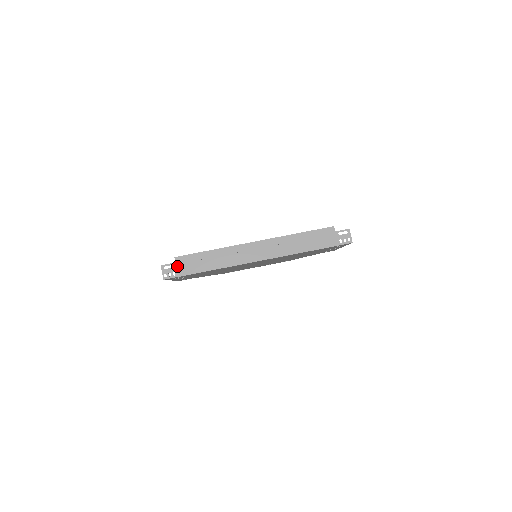
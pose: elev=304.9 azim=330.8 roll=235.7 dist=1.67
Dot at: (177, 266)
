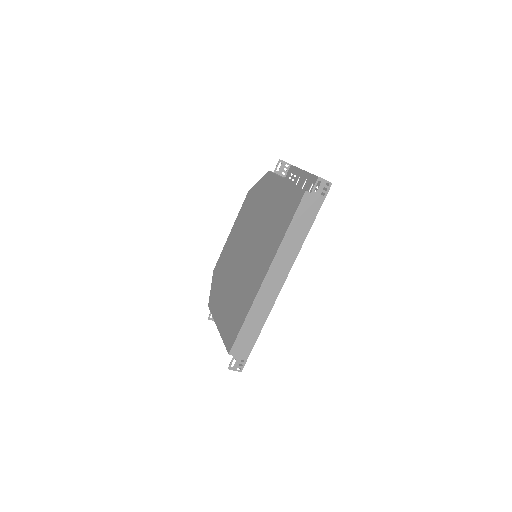
Dot at: (238, 356)
